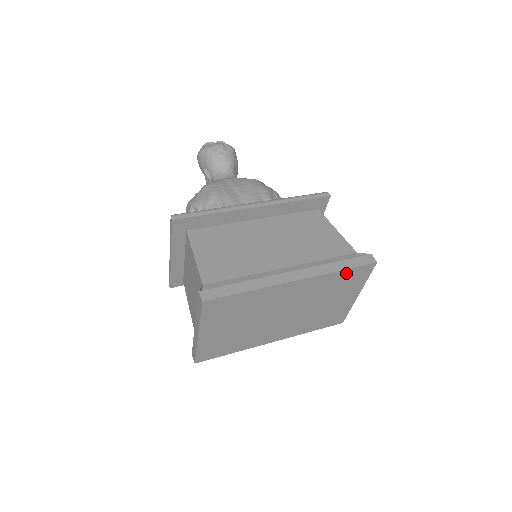
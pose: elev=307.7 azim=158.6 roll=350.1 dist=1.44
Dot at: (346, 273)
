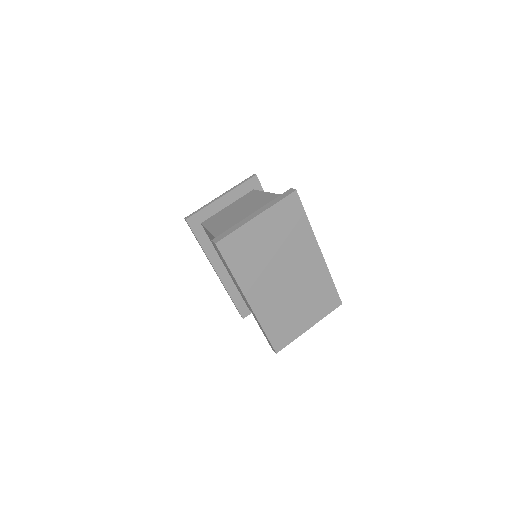
Dot at: (330, 288)
